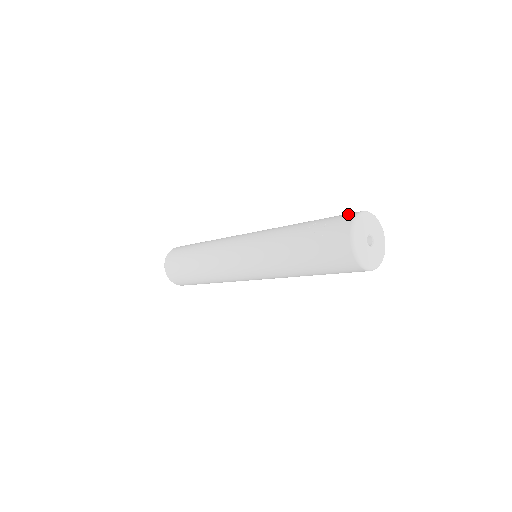
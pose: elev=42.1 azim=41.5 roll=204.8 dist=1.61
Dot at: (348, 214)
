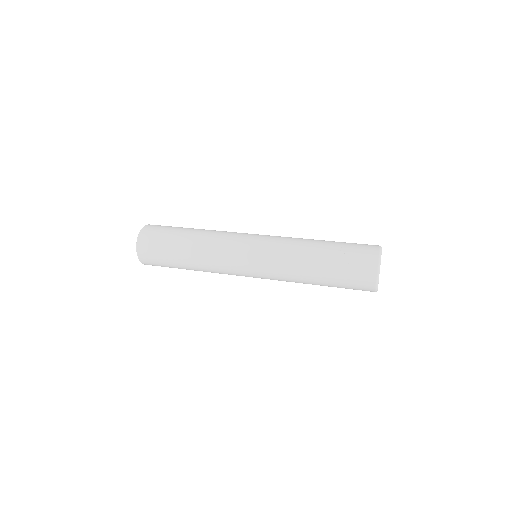
Dot at: (369, 247)
